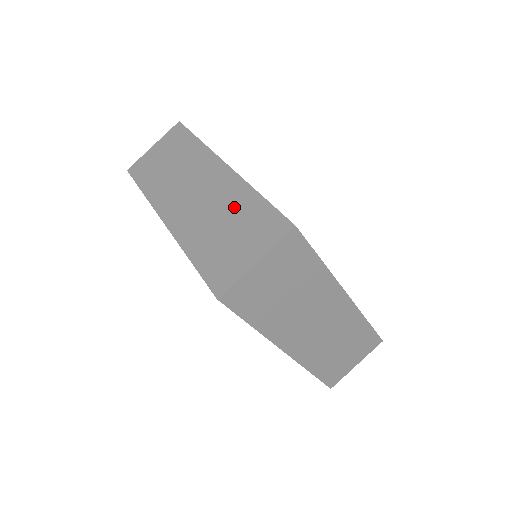
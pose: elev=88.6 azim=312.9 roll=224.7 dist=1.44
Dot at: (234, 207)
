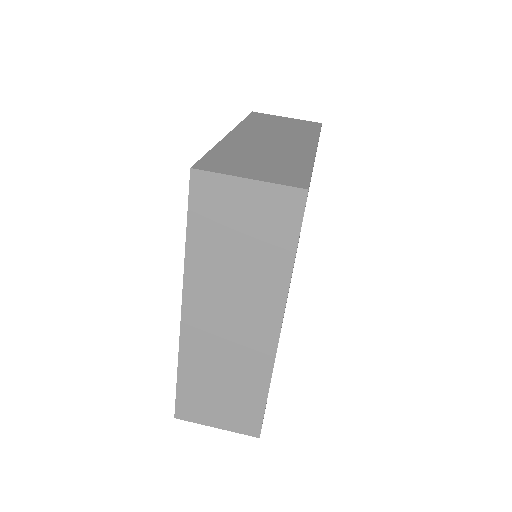
Dot at: (285, 158)
